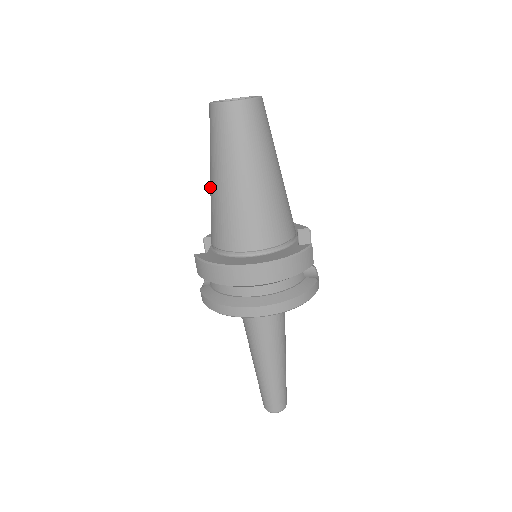
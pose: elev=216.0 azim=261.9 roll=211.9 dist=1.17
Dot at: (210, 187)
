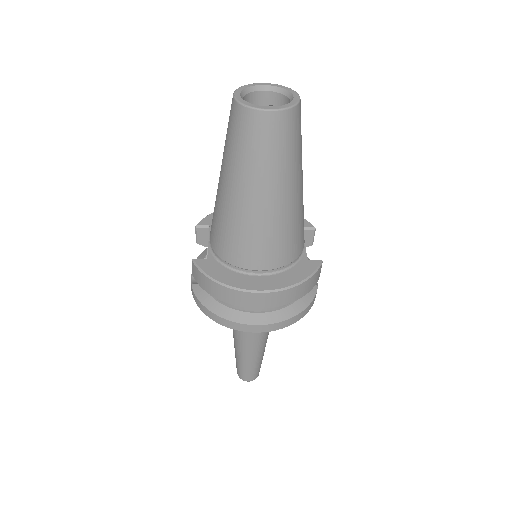
Dot at: (219, 190)
